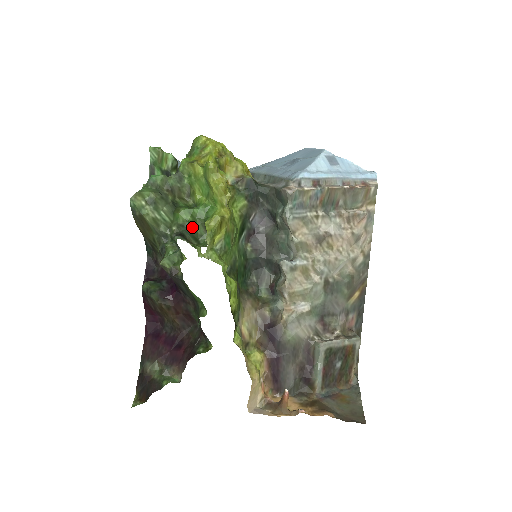
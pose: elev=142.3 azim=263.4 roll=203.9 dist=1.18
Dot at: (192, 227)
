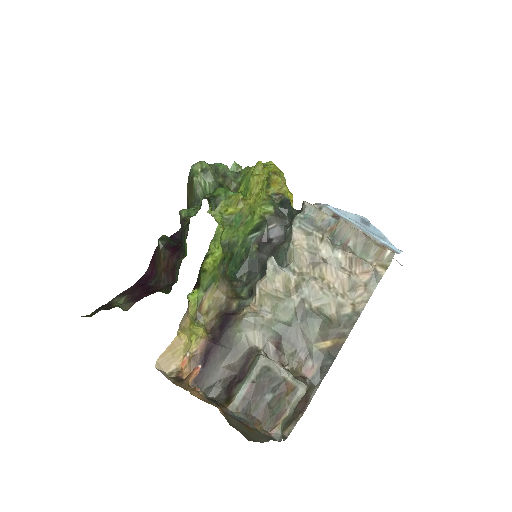
Dot at: occluded
